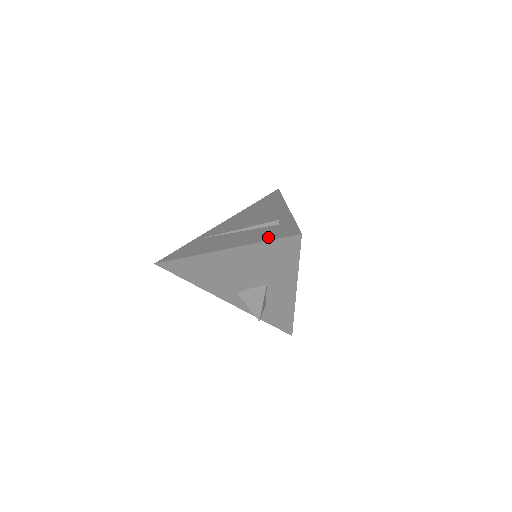
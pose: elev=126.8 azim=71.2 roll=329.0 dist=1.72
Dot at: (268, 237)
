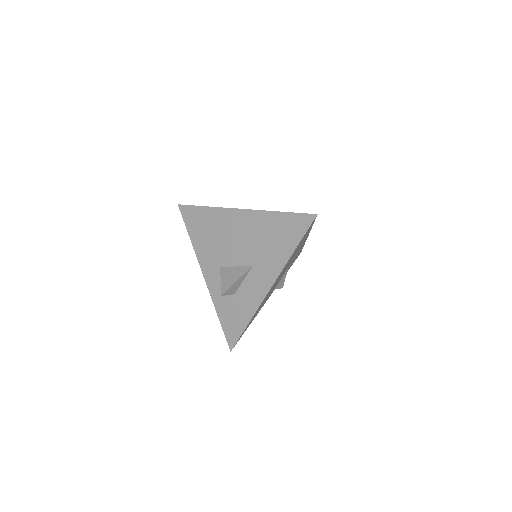
Dot at: occluded
